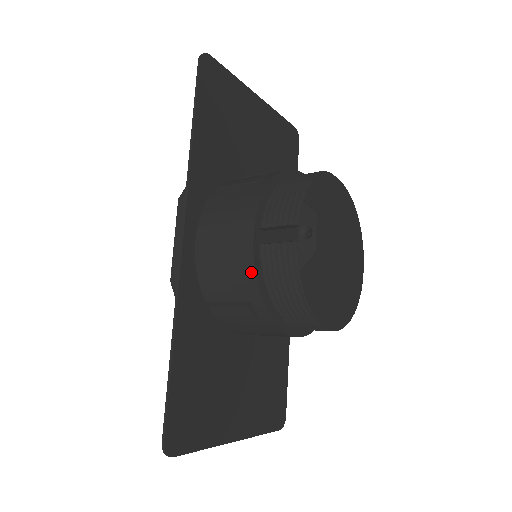
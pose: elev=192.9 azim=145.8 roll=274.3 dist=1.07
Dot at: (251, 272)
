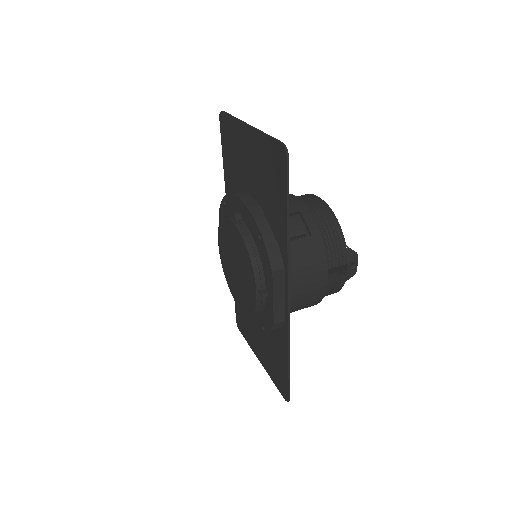
Dot at: (322, 296)
